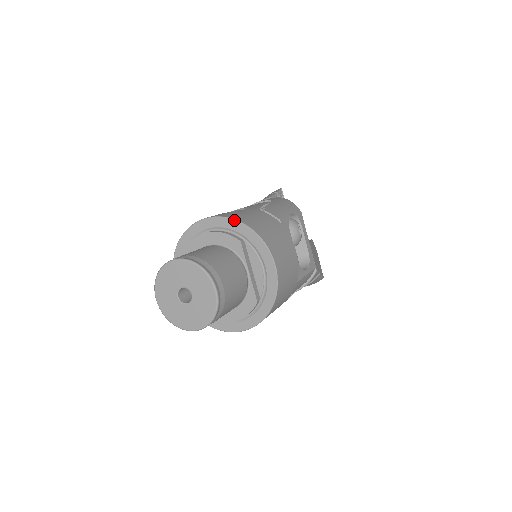
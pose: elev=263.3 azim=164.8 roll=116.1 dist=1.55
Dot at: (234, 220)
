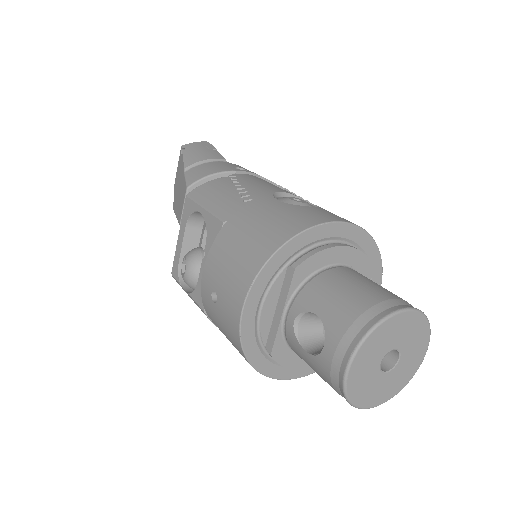
Dot at: (371, 237)
